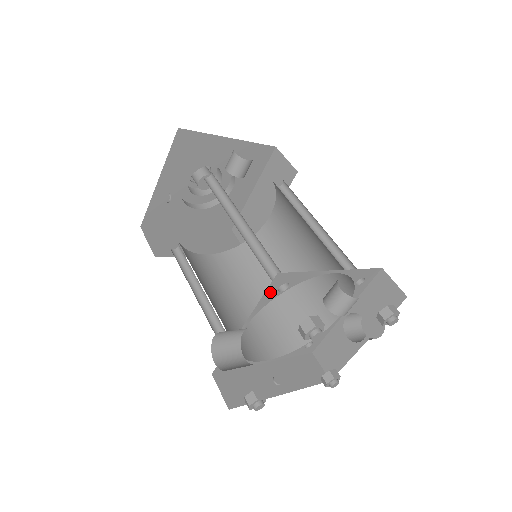
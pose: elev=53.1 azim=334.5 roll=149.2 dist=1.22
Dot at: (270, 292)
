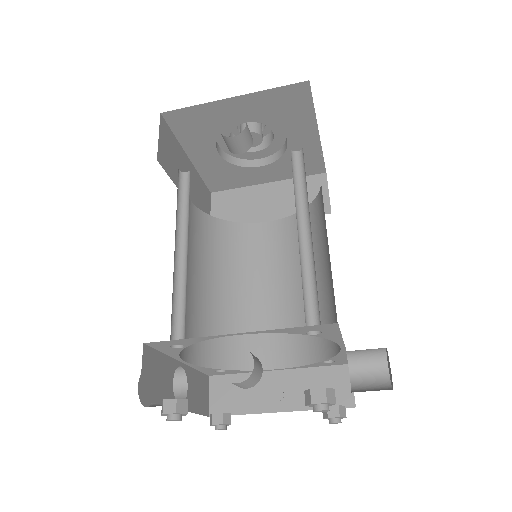
Dot at: (165, 349)
